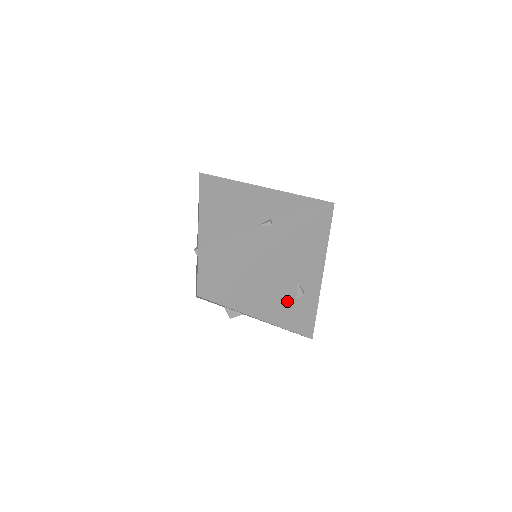
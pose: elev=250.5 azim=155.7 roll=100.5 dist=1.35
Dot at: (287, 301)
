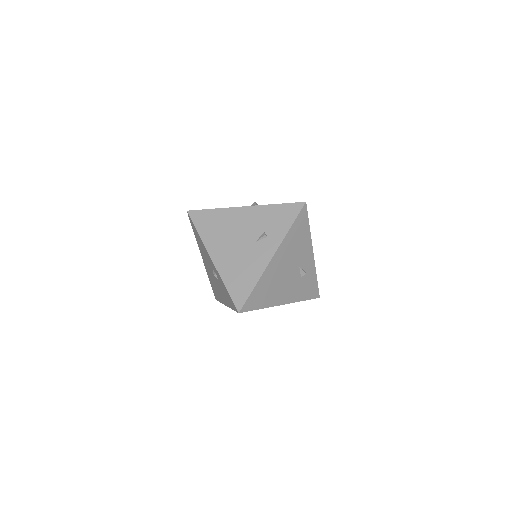
Dot at: (296, 283)
